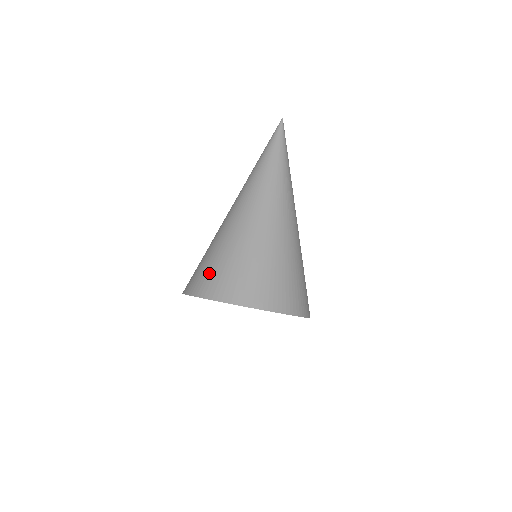
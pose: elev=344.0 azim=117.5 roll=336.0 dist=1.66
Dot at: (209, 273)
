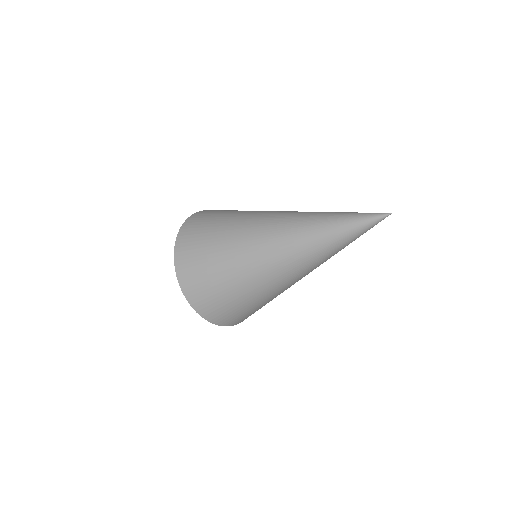
Dot at: (197, 236)
